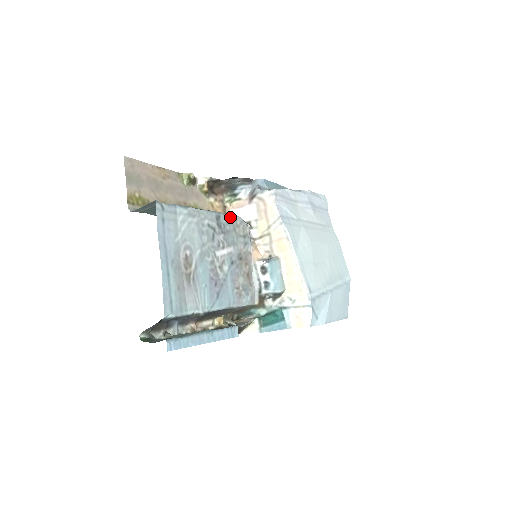
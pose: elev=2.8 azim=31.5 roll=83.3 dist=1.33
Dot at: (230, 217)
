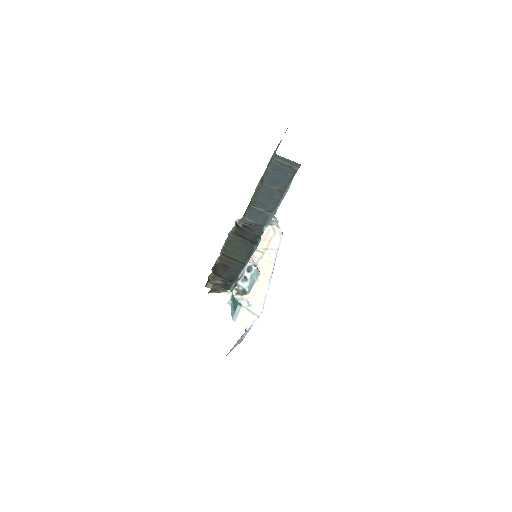
Dot at: occluded
